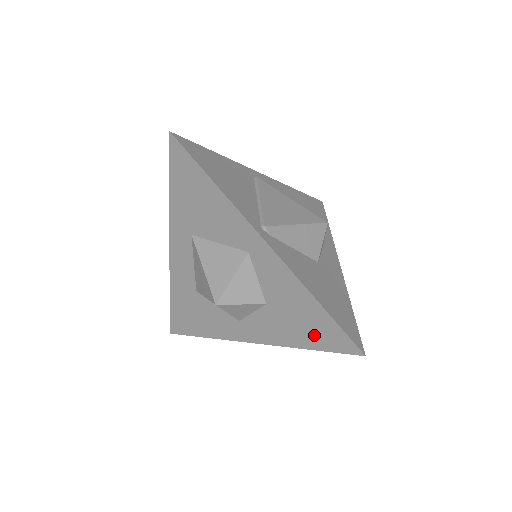
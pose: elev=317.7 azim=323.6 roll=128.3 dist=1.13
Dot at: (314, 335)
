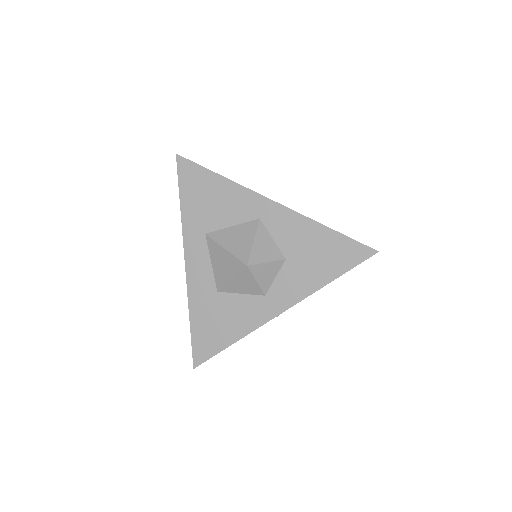
Dot at: (334, 261)
